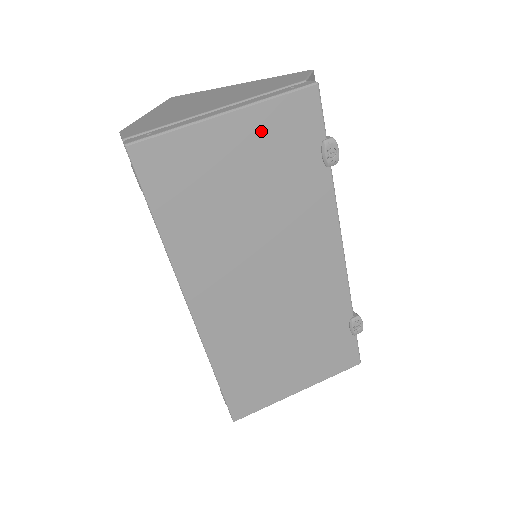
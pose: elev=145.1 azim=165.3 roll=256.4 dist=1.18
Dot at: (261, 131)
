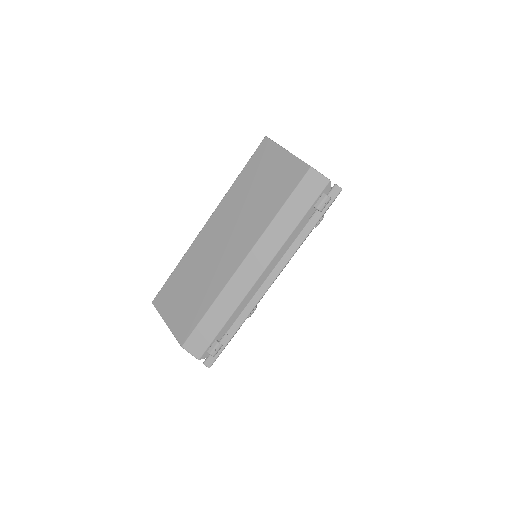
Dot at: occluded
